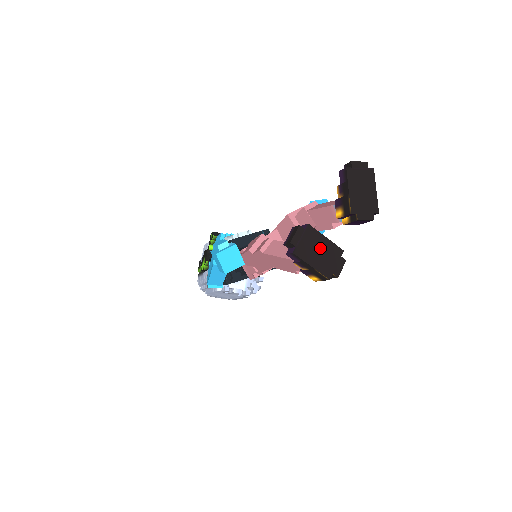
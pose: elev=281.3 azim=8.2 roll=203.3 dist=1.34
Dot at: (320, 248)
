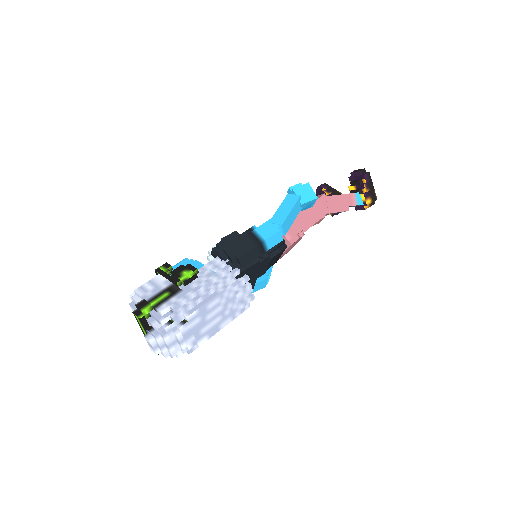
Dot at: occluded
